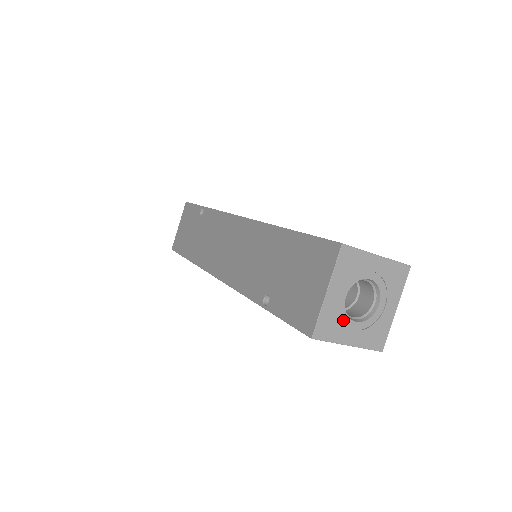
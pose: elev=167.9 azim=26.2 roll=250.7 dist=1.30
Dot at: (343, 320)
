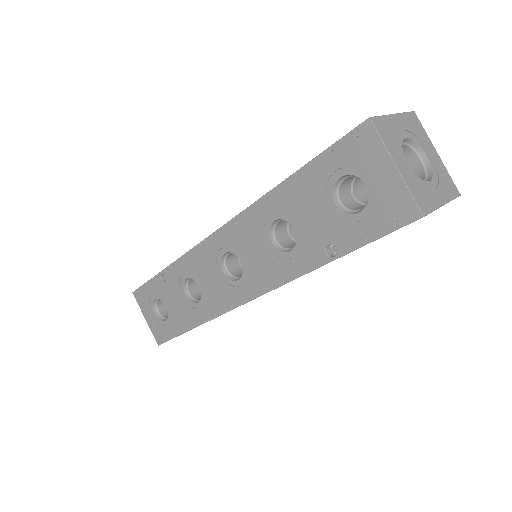
Dot at: (398, 147)
